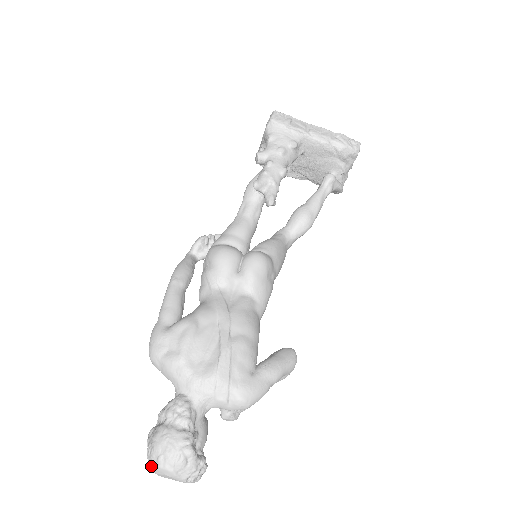
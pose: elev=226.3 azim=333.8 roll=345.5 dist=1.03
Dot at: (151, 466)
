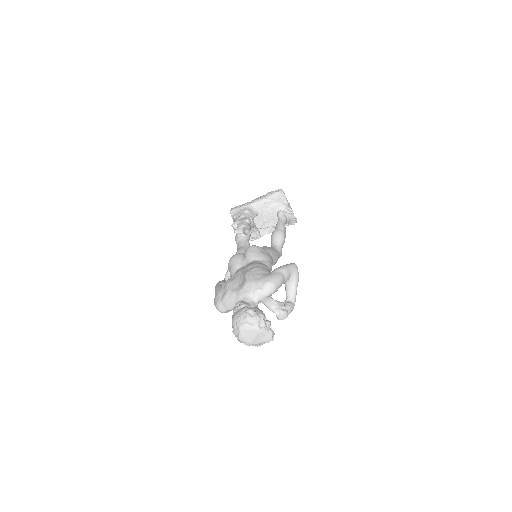
Dot at: (238, 335)
